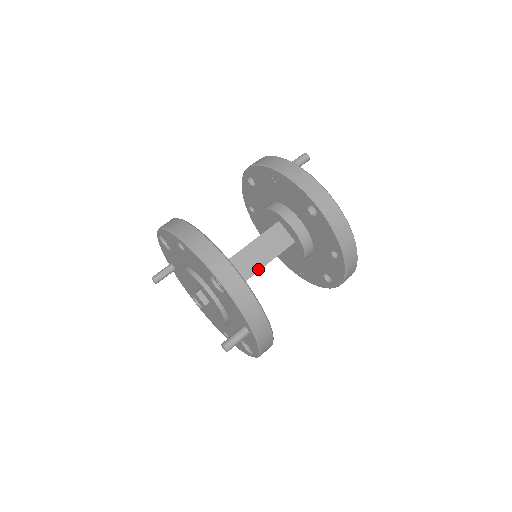
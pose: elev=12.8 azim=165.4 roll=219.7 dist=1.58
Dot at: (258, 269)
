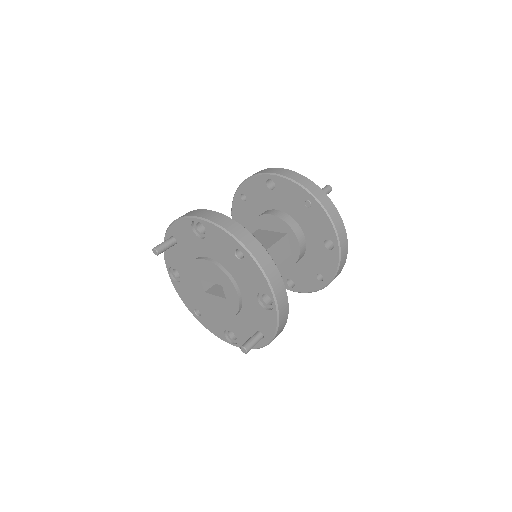
Dot at: occluded
